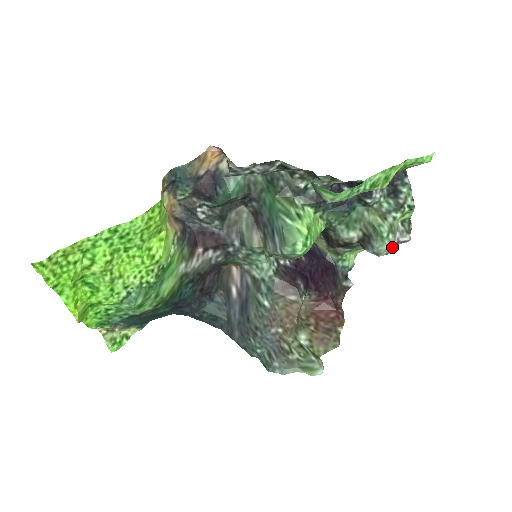
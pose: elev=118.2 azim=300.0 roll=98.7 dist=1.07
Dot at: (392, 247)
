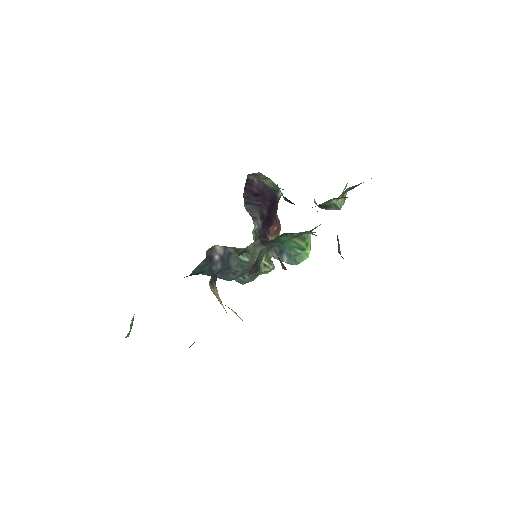
Dot at: occluded
